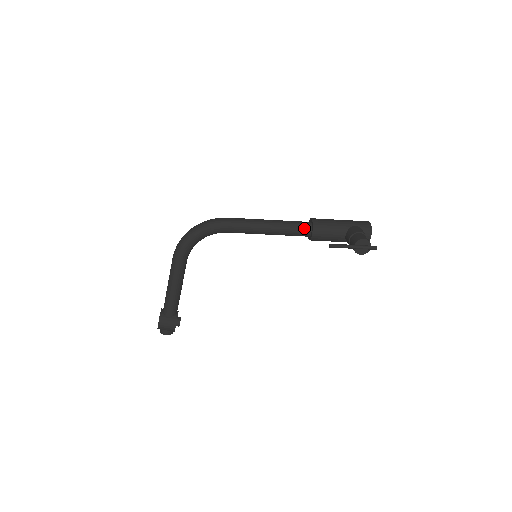
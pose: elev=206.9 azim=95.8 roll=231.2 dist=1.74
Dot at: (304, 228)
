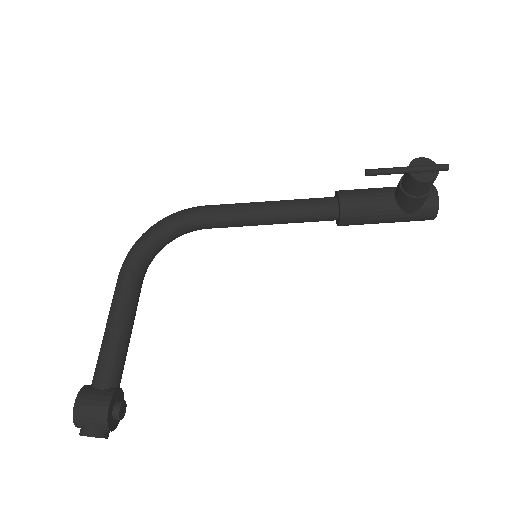
Dot at: (325, 199)
